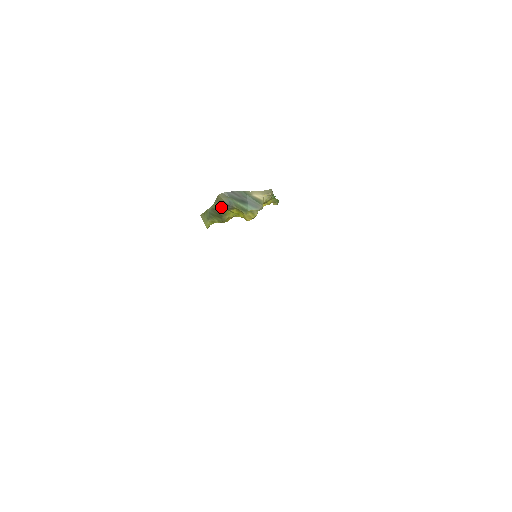
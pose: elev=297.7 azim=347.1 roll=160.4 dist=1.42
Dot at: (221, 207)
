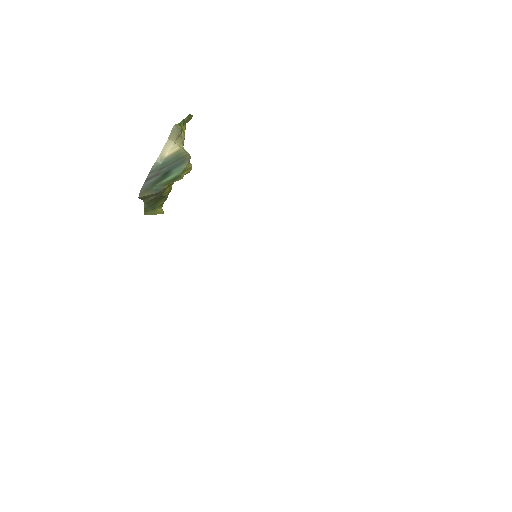
Dot at: (153, 197)
